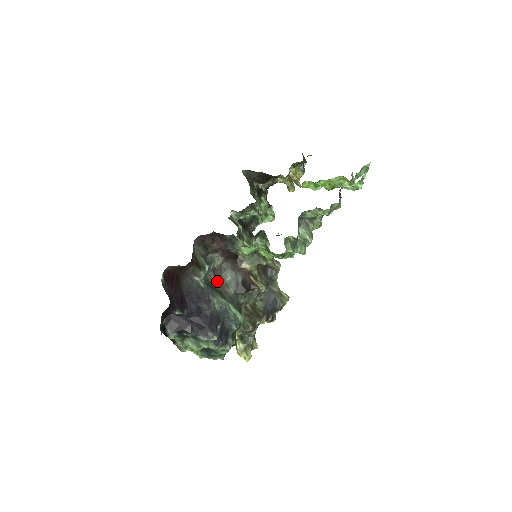
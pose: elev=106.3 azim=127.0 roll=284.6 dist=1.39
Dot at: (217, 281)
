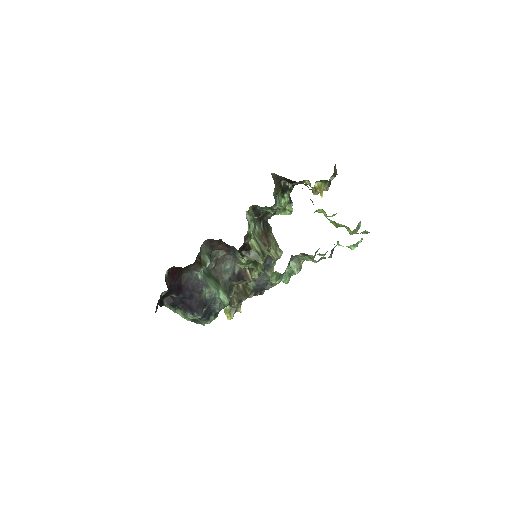
Dot at: (217, 267)
